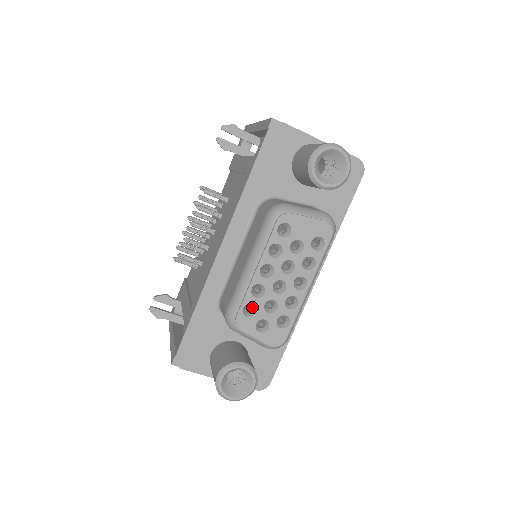
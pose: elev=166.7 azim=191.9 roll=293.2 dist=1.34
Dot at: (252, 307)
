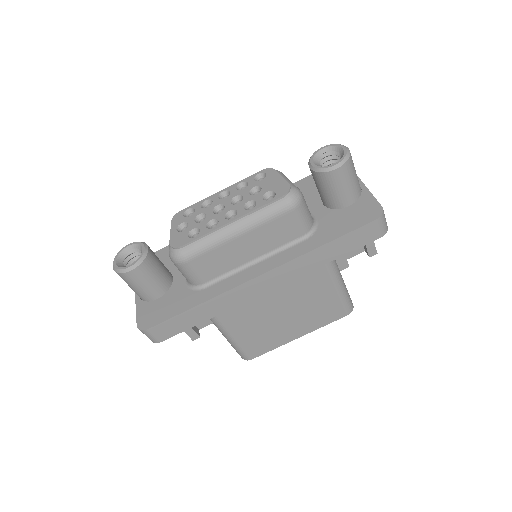
Dot at: occluded
